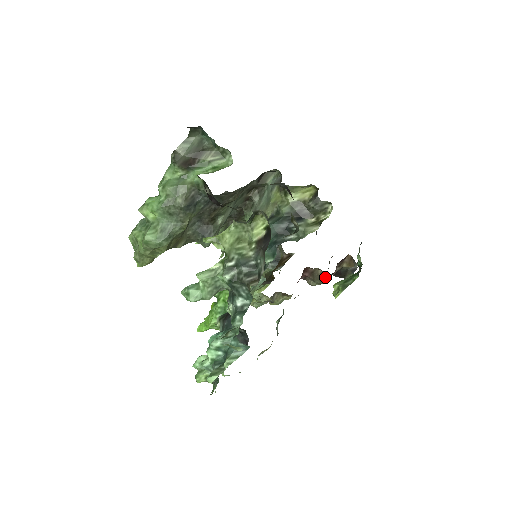
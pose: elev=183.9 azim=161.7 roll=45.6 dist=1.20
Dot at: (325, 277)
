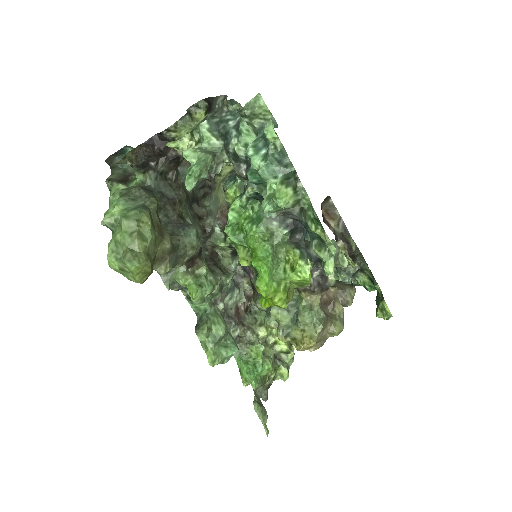
Dot at: occluded
